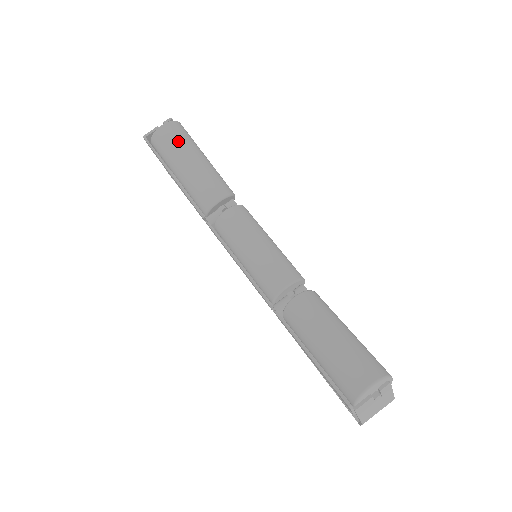
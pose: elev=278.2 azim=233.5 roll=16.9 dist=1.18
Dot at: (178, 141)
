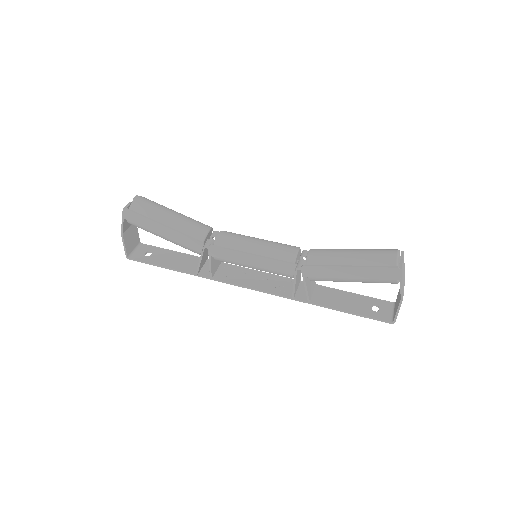
Dot at: (154, 204)
